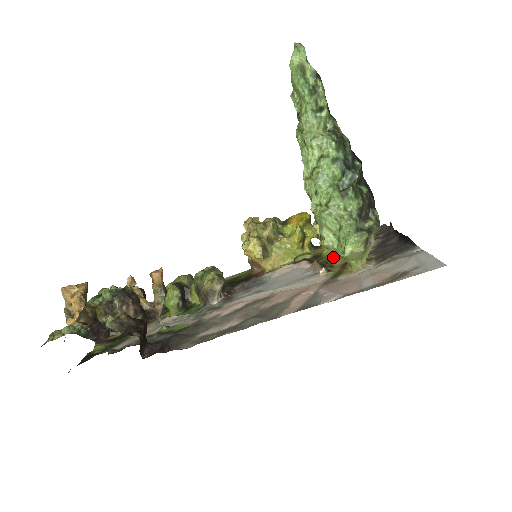
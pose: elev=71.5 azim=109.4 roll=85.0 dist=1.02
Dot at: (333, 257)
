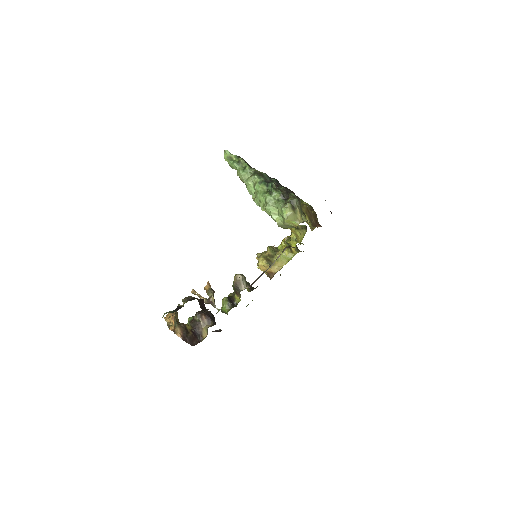
Dot at: occluded
